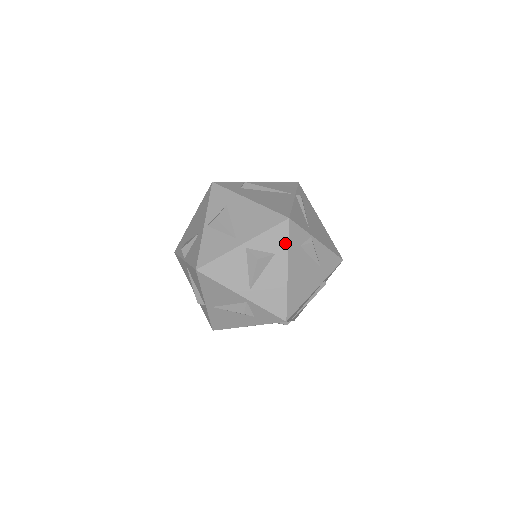
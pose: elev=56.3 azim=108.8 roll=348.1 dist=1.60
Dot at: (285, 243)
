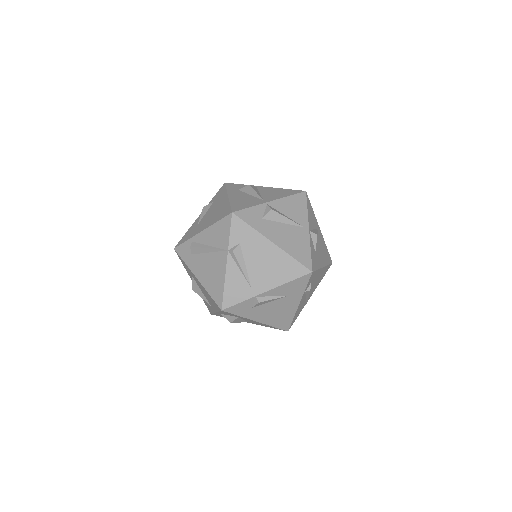
Dot at: occluded
